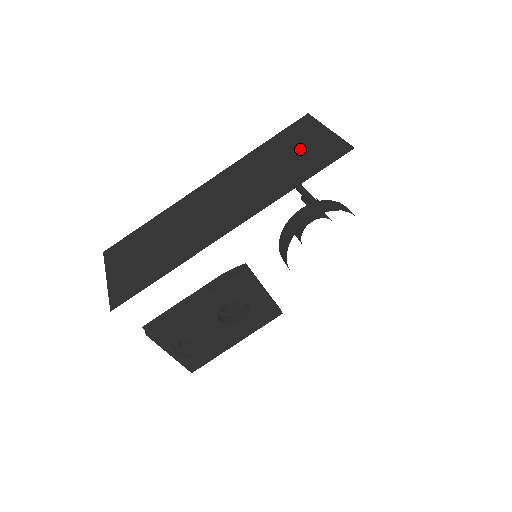
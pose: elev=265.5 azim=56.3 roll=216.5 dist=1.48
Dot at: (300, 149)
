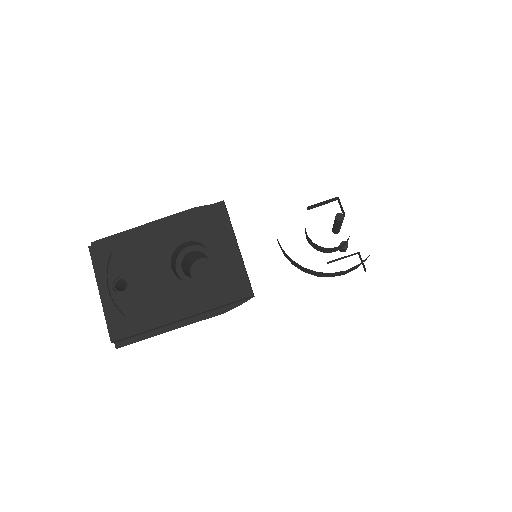
Dot at: occluded
